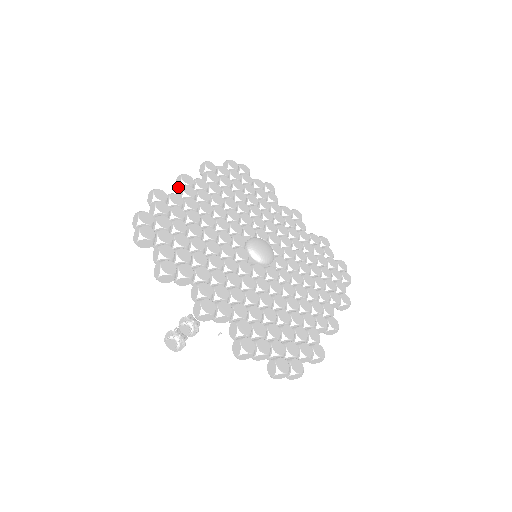
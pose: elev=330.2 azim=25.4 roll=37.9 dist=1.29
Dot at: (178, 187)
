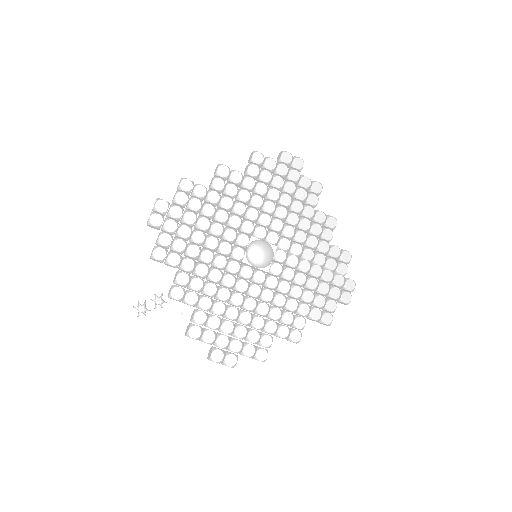
Dot at: (214, 175)
